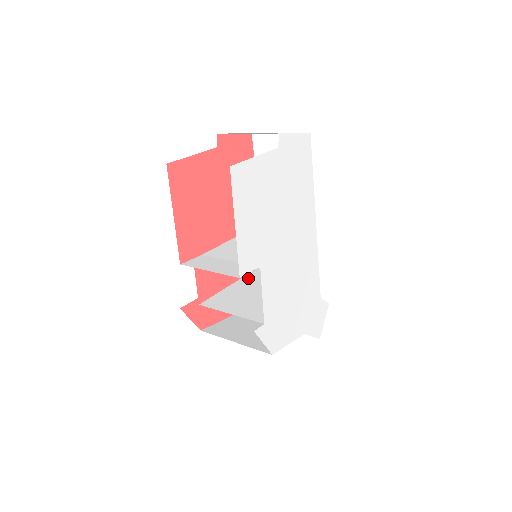
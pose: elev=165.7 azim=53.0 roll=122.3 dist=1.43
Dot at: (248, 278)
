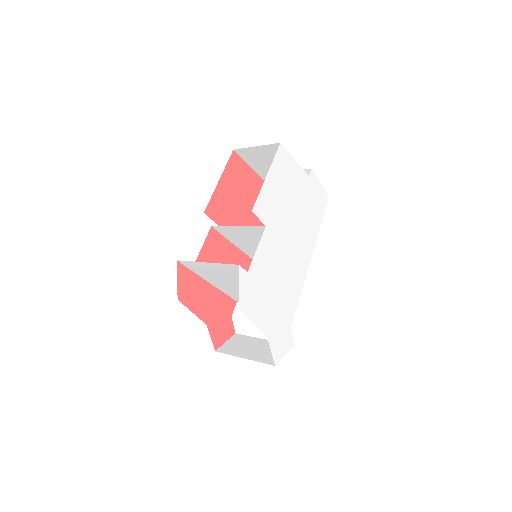
Dot at: (235, 293)
